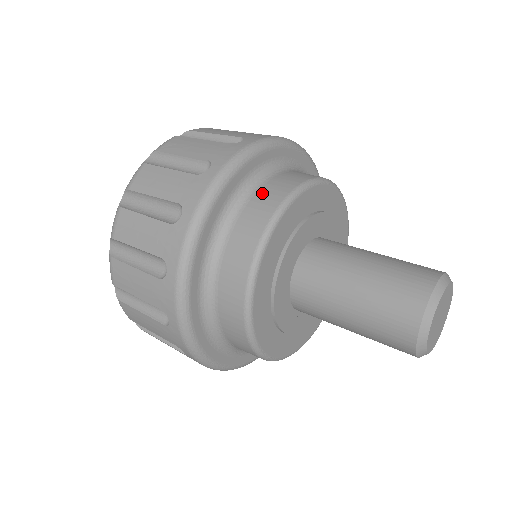
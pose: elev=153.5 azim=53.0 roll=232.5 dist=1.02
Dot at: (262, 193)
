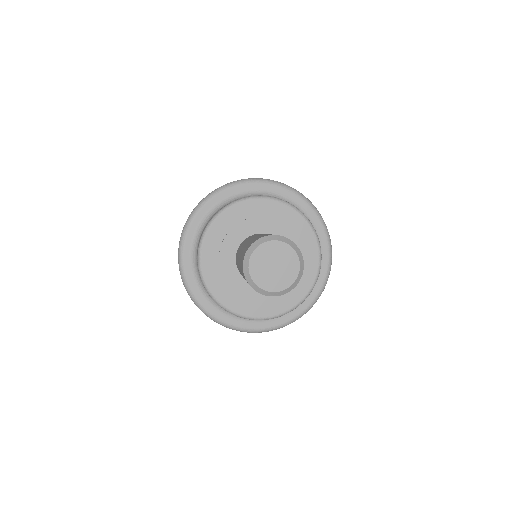
Dot at: occluded
